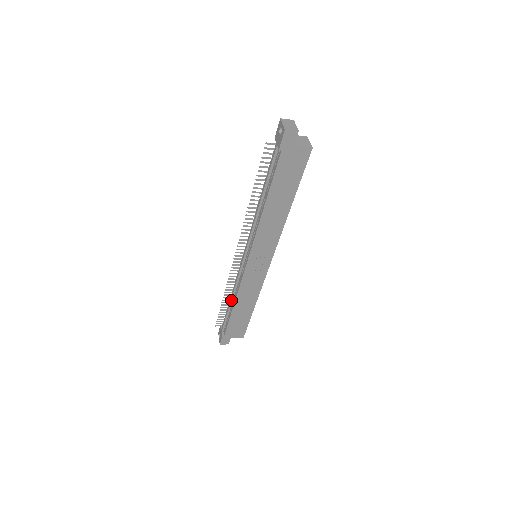
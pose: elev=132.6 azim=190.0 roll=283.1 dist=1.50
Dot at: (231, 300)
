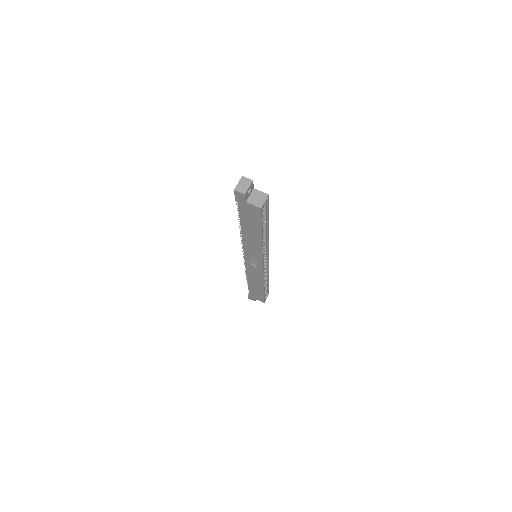
Dot at: occluded
